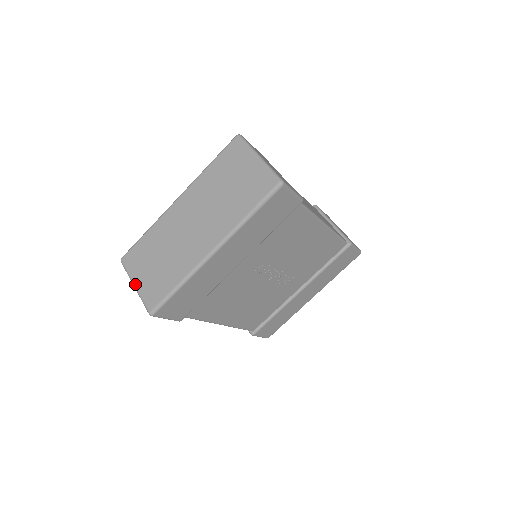
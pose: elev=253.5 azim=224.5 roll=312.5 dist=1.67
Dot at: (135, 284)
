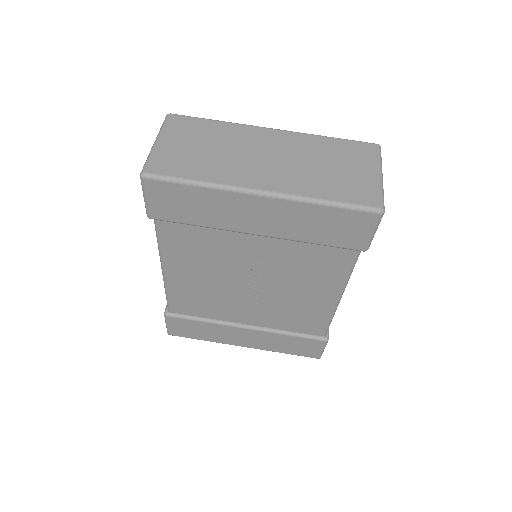
Dot at: (159, 141)
